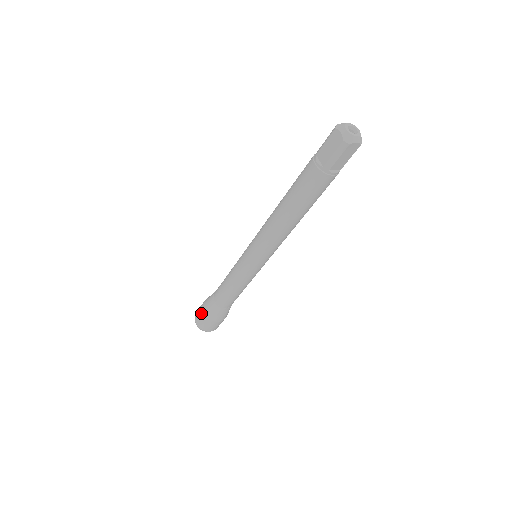
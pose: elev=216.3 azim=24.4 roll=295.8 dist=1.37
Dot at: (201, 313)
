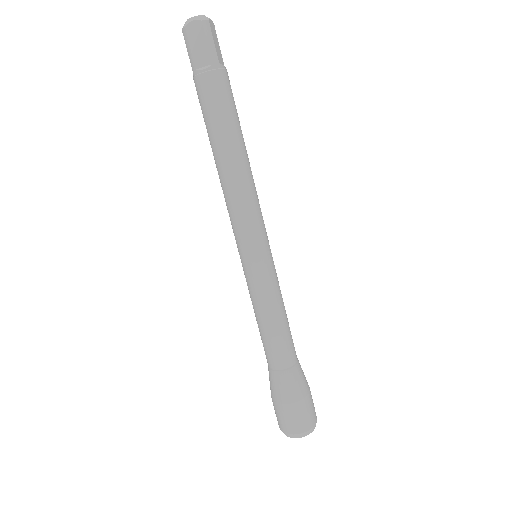
Dot at: occluded
